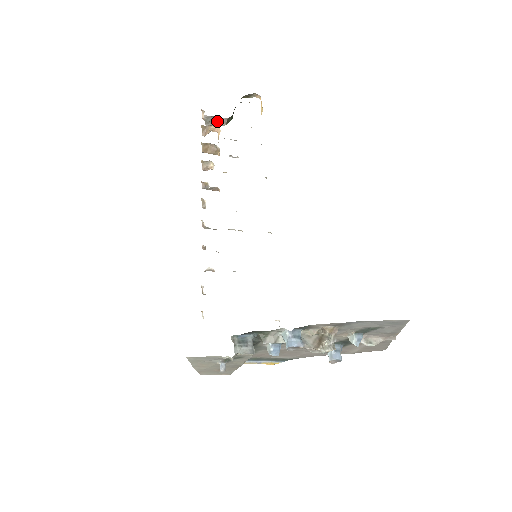
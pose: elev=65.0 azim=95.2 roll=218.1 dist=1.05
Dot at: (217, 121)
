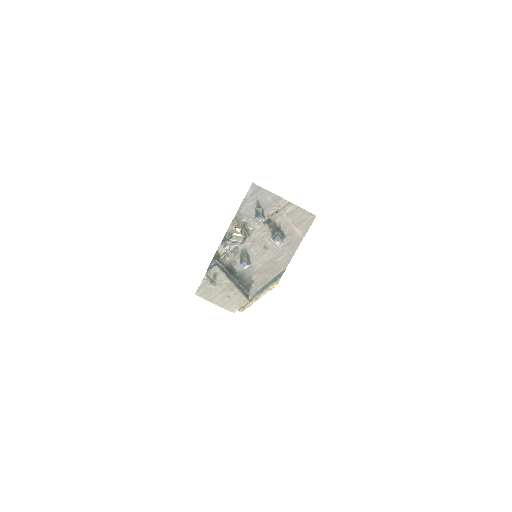
Dot at: occluded
